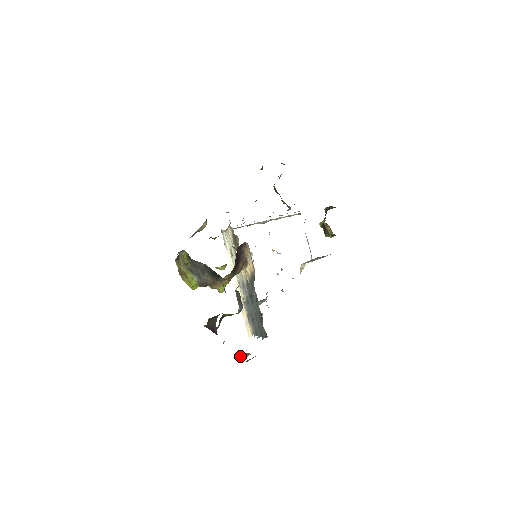
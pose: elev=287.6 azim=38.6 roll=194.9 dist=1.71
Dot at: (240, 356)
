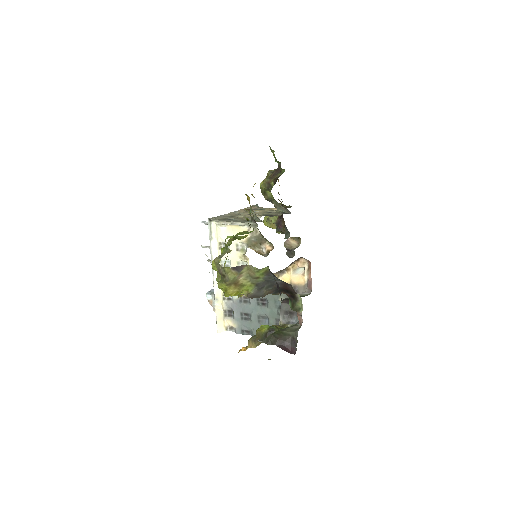
Dot at: occluded
